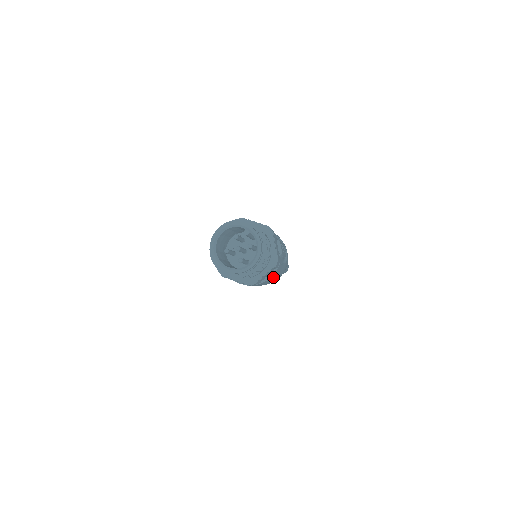
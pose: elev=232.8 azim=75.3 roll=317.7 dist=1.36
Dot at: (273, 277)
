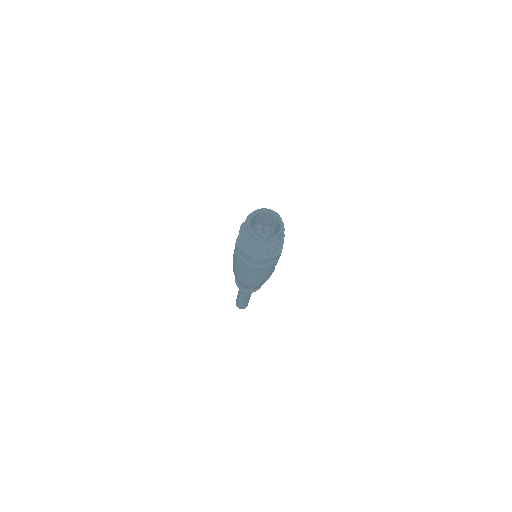
Dot at: (266, 271)
